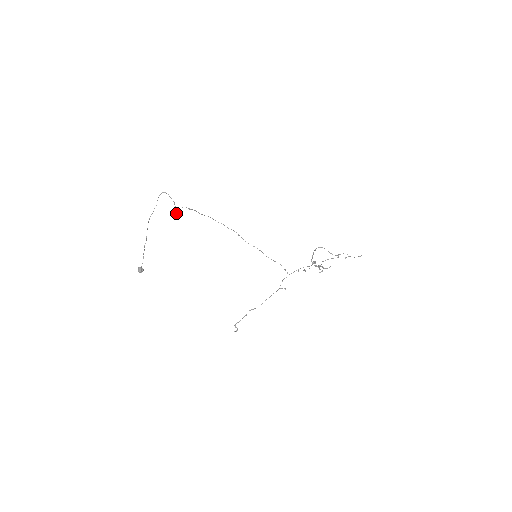
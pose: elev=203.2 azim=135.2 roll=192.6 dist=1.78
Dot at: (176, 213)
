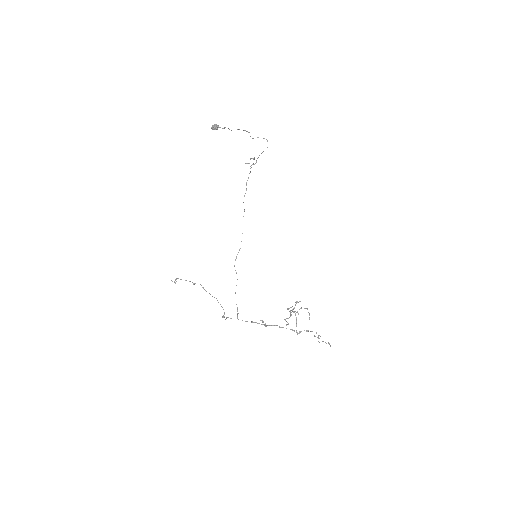
Dot at: (253, 159)
